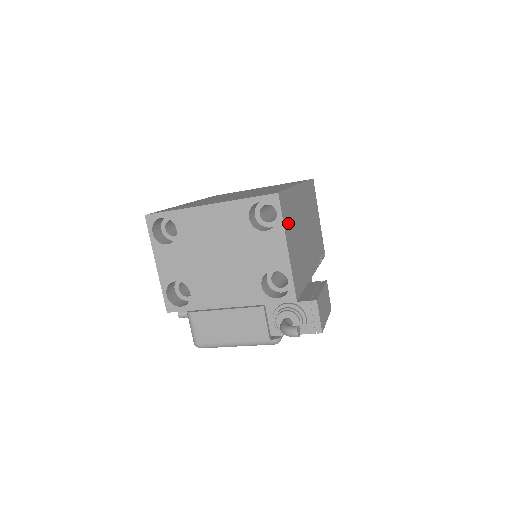
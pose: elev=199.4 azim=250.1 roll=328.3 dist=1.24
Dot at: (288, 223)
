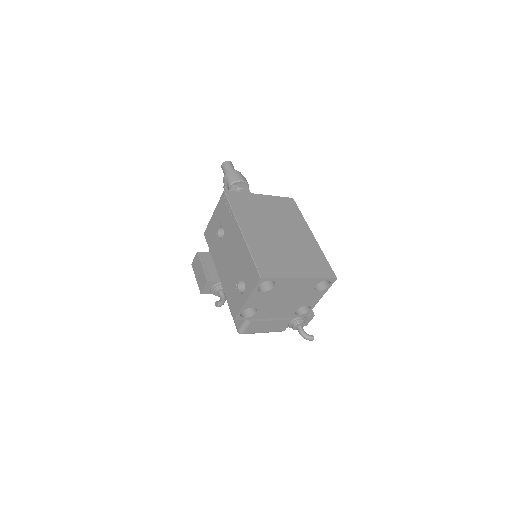
Dot at: occluded
